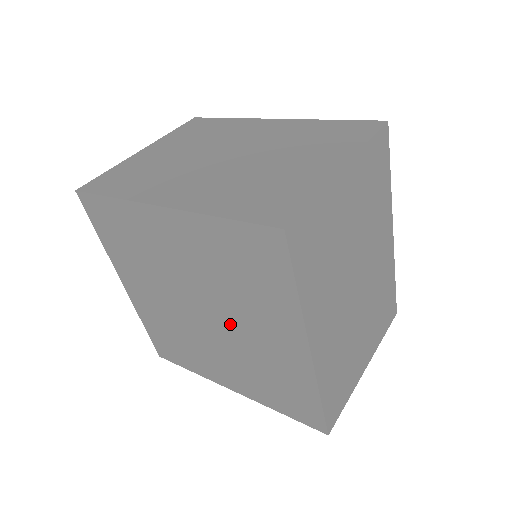
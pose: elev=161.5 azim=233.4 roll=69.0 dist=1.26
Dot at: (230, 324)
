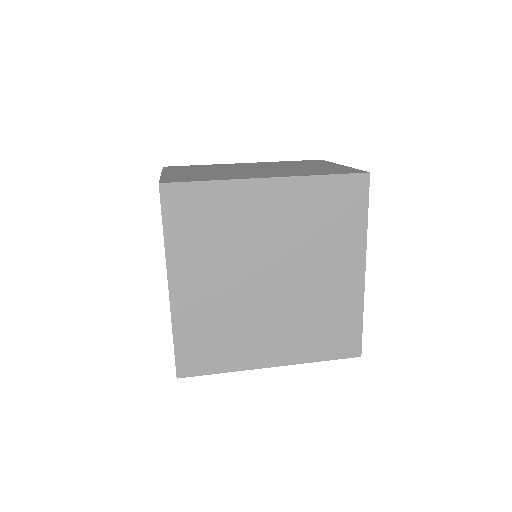
Dot at: (299, 277)
